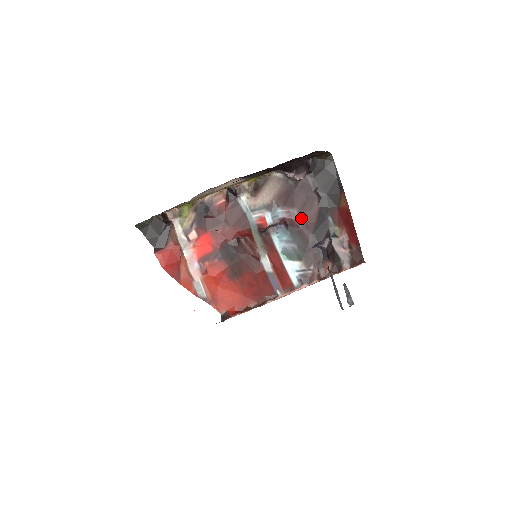
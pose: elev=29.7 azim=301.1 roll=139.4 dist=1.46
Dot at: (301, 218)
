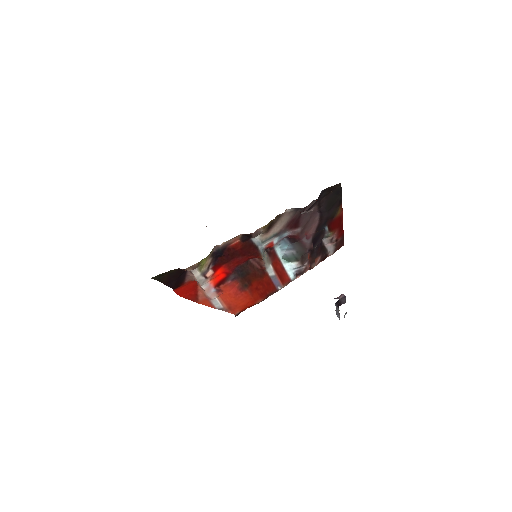
Dot at: (303, 233)
